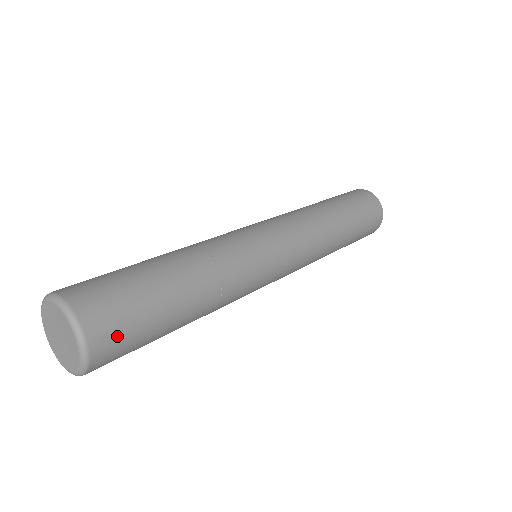
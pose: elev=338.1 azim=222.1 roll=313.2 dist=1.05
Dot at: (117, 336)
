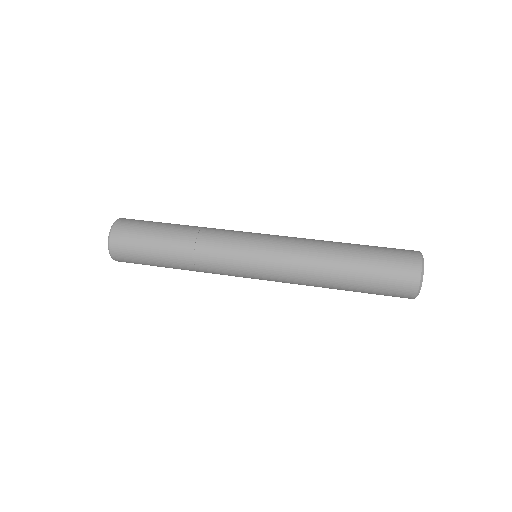
Dot at: (127, 260)
